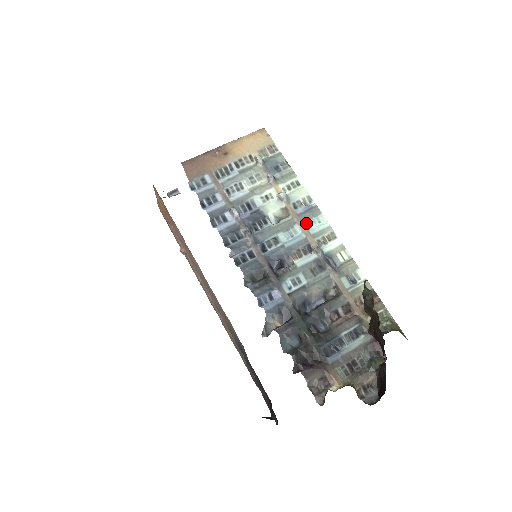
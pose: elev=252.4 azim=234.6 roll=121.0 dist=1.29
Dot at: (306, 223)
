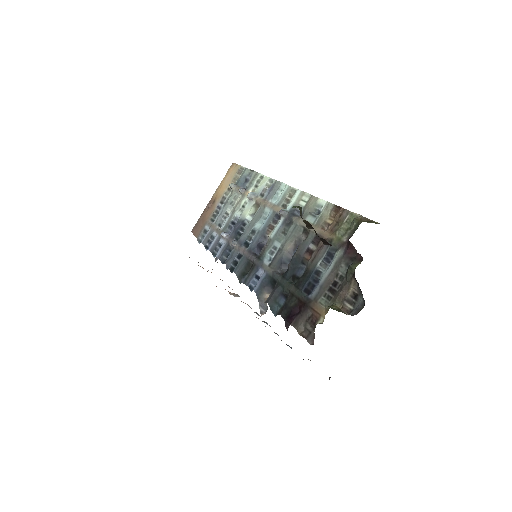
Dot at: (272, 200)
